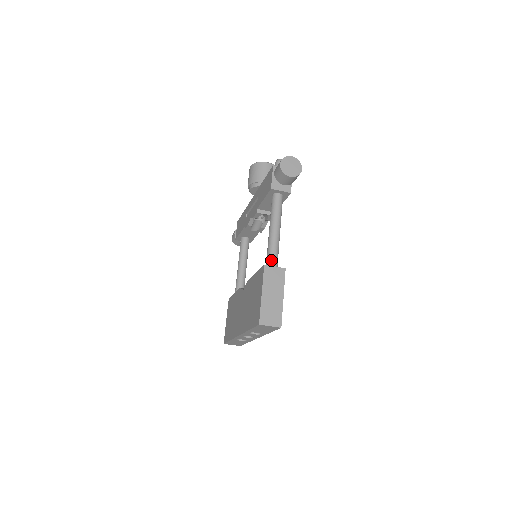
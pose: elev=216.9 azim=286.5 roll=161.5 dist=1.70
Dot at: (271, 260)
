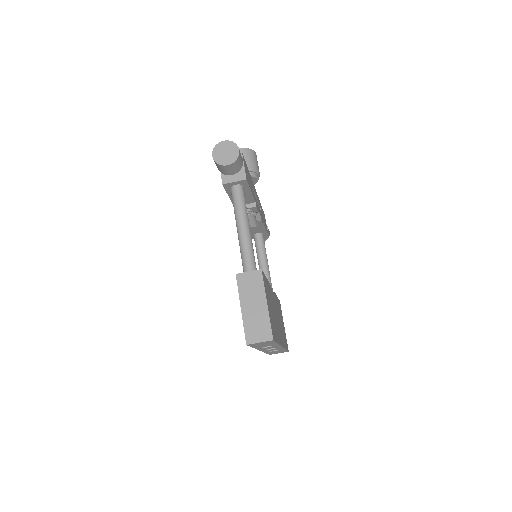
Dot at: (245, 265)
